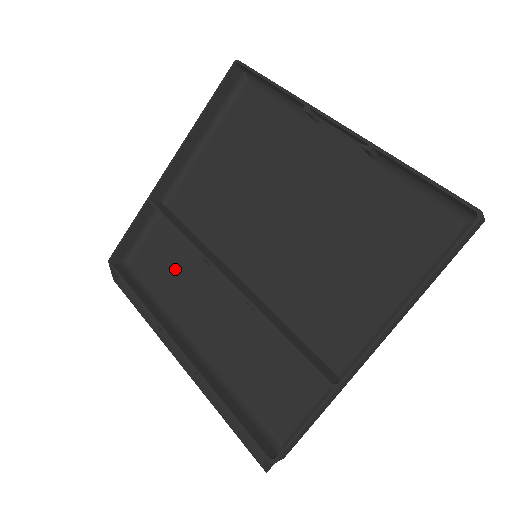
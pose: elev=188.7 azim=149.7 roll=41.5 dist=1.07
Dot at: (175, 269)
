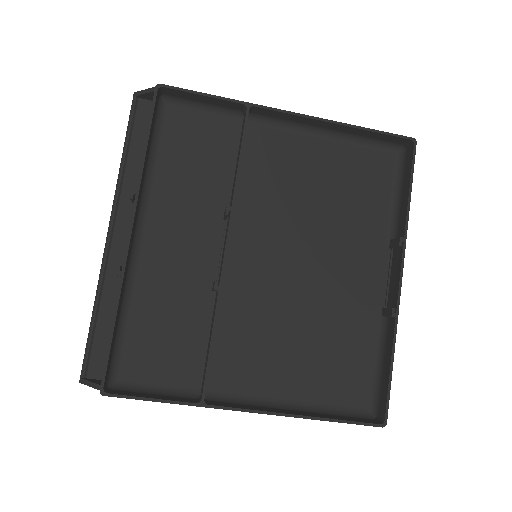
Dot at: (193, 170)
